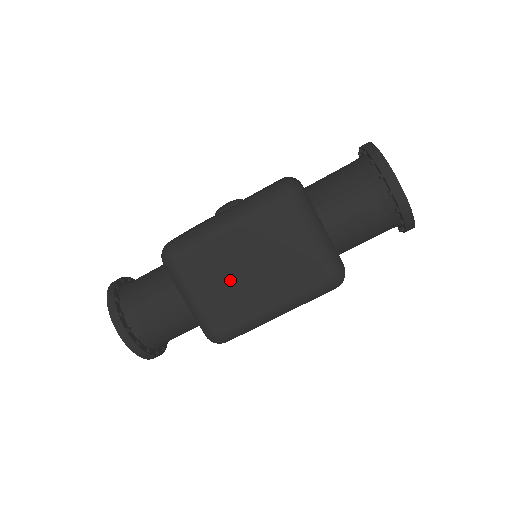
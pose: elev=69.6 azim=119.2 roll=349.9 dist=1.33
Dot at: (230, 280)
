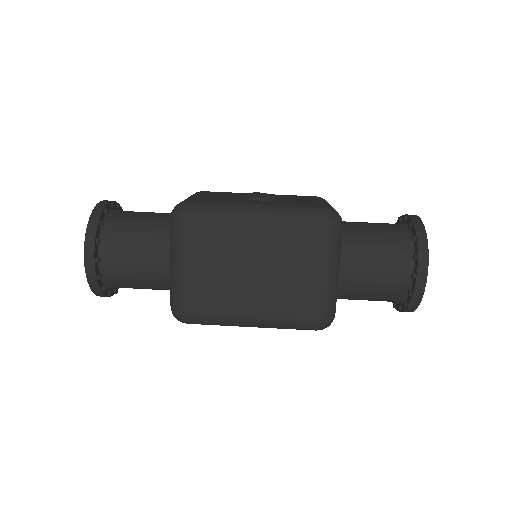
Dot at: (228, 272)
